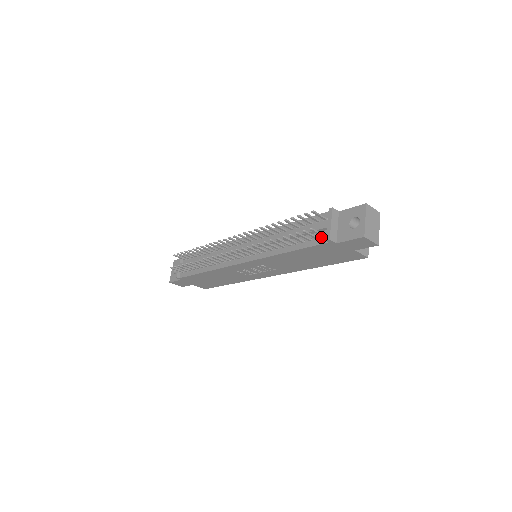
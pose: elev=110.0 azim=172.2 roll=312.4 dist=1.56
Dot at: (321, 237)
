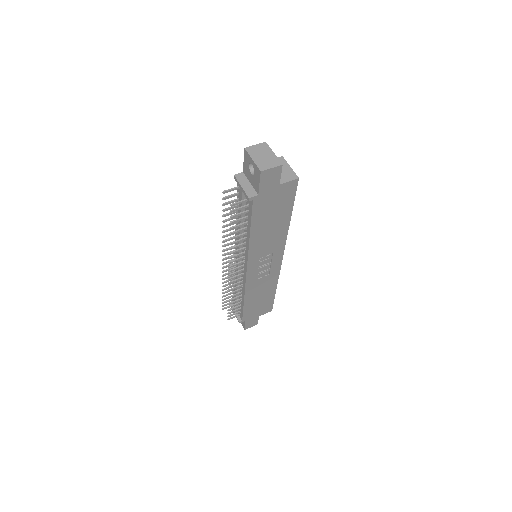
Dot at: (248, 202)
